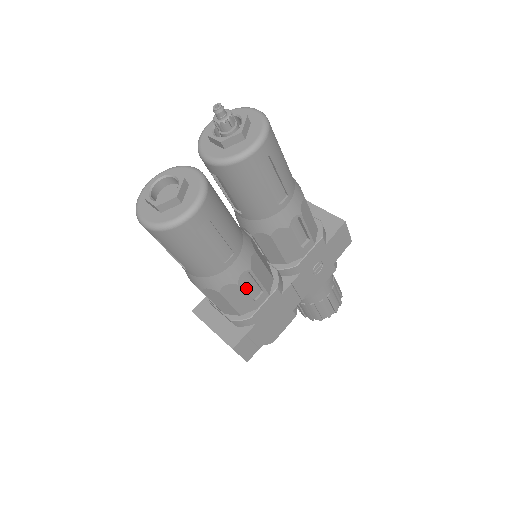
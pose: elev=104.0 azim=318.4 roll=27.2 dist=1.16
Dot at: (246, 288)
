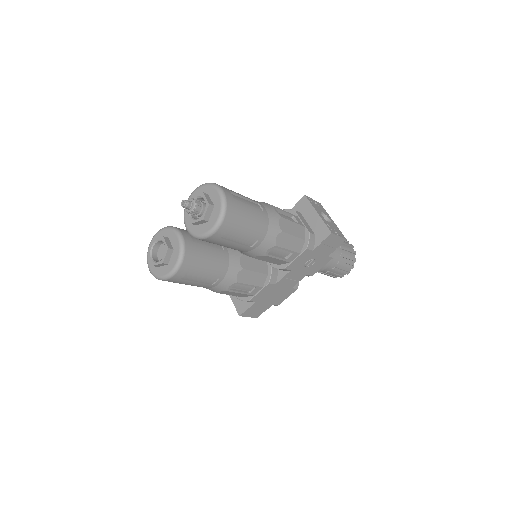
Dot at: (240, 288)
